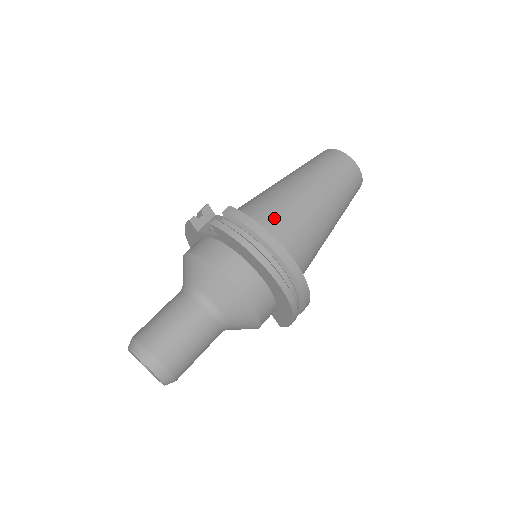
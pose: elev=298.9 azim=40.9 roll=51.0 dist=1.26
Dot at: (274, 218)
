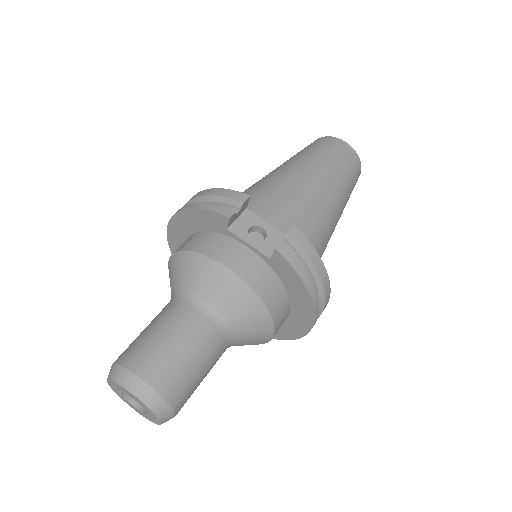
Dot at: (313, 238)
